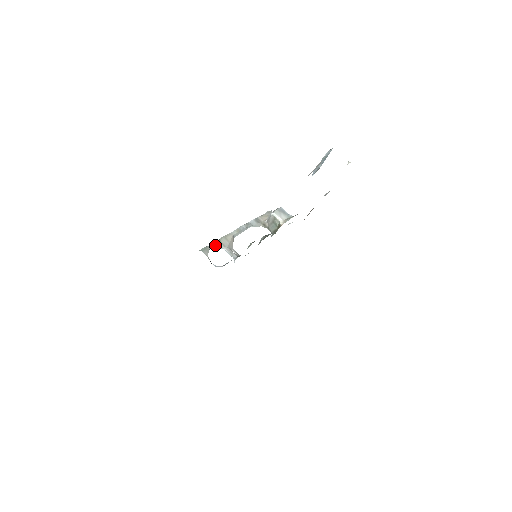
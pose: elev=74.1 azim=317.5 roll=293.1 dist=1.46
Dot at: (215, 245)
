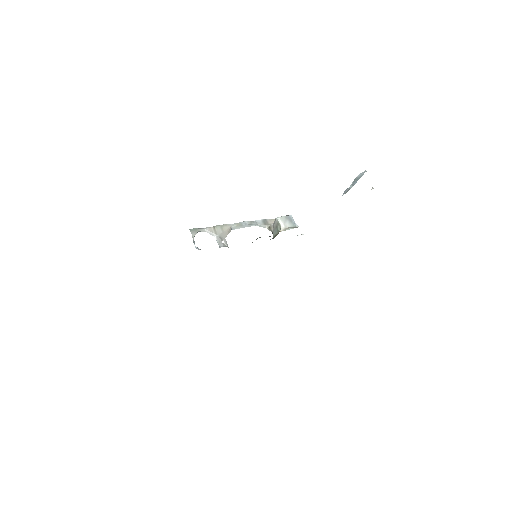
Dot at: (207, 230)
